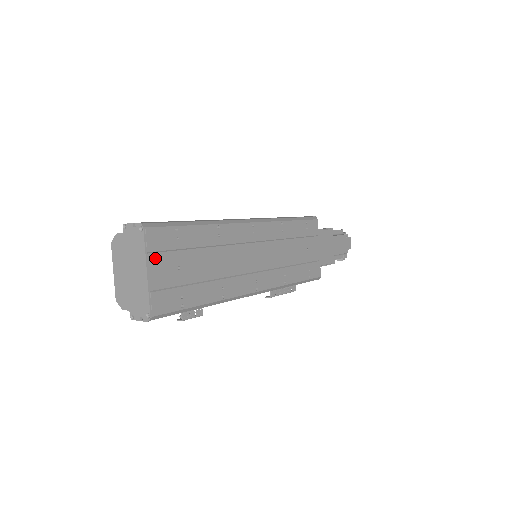
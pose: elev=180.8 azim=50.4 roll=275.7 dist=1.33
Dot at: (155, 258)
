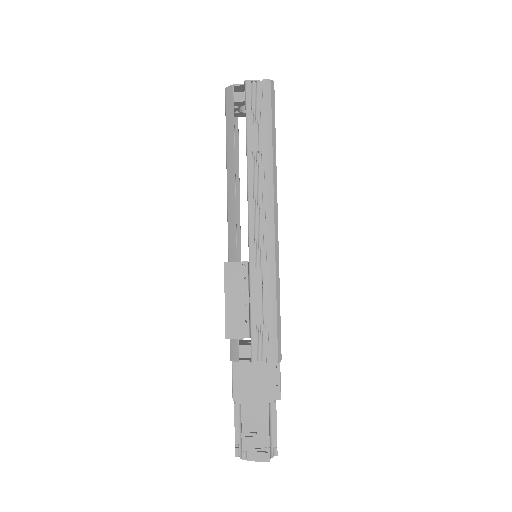
Dot at: occluded
